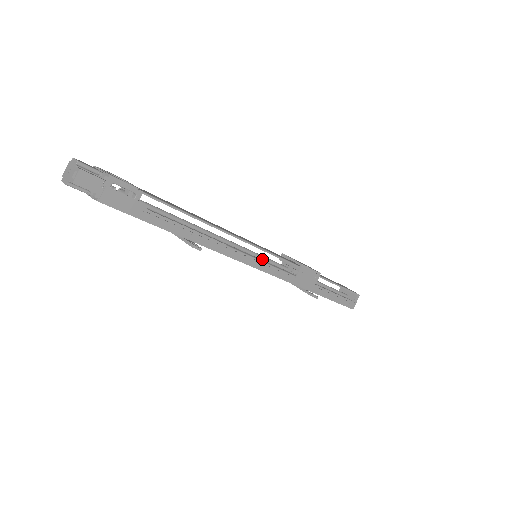
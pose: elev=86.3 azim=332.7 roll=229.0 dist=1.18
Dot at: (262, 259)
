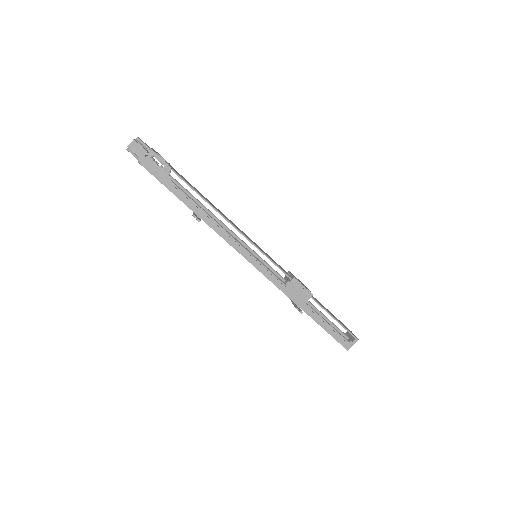
Dot at: (261, 261)
